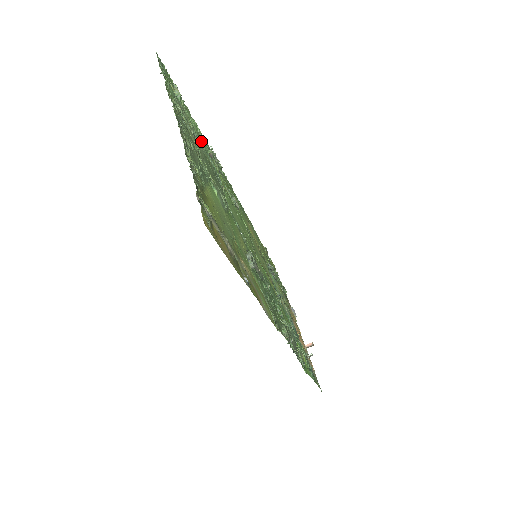
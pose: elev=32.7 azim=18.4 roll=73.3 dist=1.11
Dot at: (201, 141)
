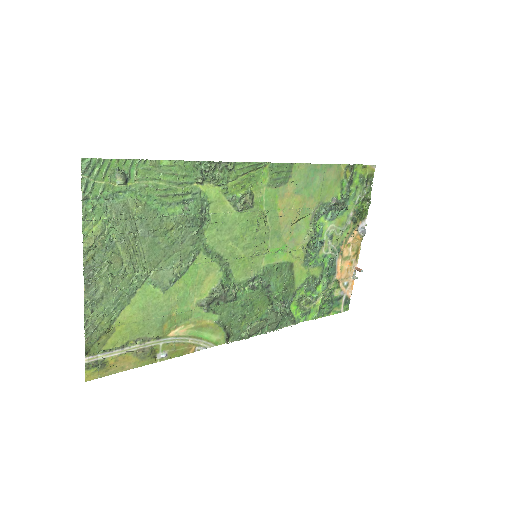
Dot at: (171, 194)
